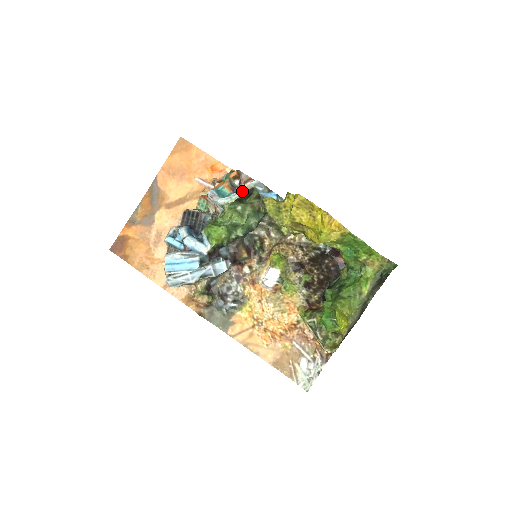
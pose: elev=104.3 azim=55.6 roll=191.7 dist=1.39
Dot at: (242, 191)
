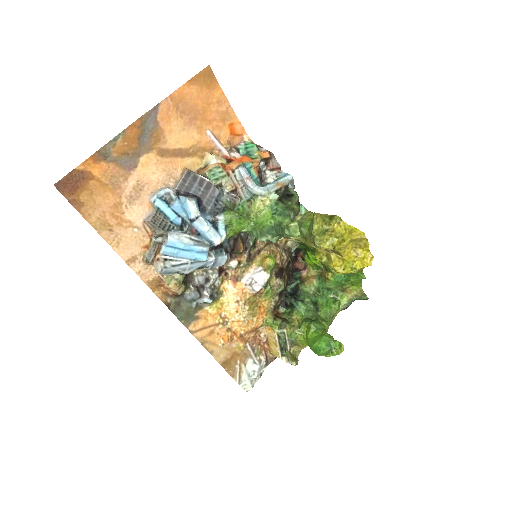
Dot at: (279, 185)
